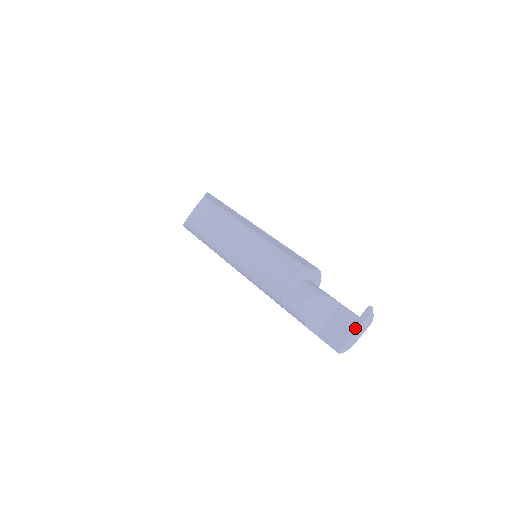
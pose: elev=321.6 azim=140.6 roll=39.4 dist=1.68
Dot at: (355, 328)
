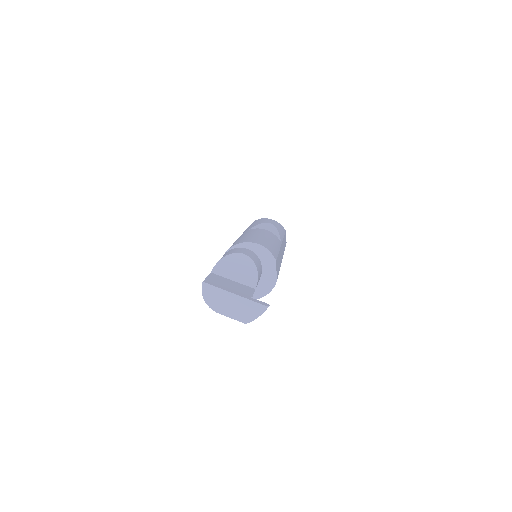
Dot at: (238, 294)
